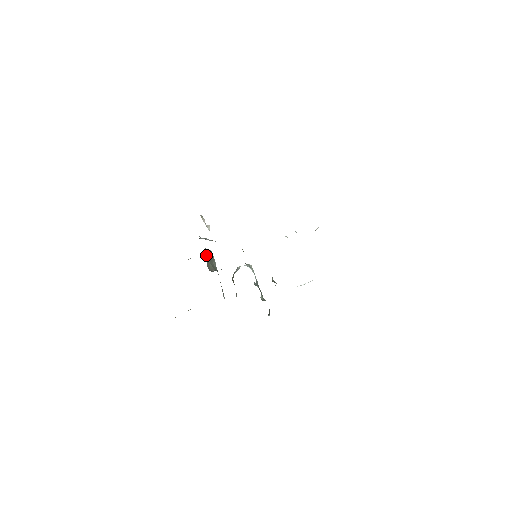
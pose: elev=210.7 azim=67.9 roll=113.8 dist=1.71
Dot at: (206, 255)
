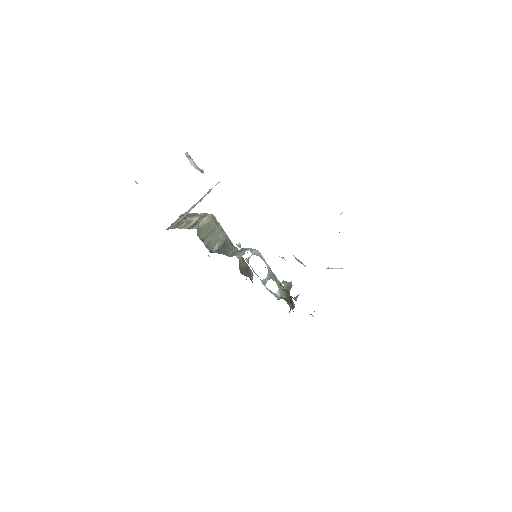
Dot at: (202, 232)
